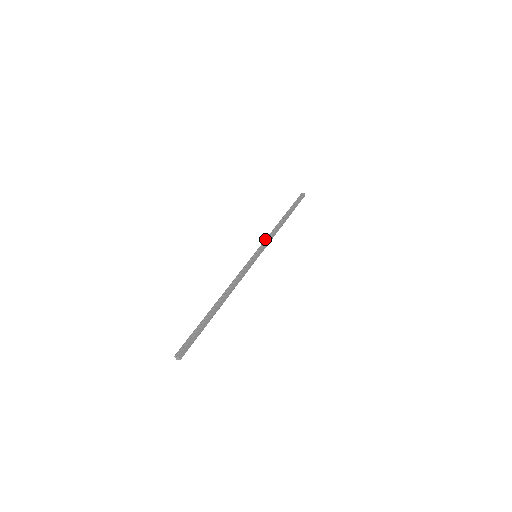
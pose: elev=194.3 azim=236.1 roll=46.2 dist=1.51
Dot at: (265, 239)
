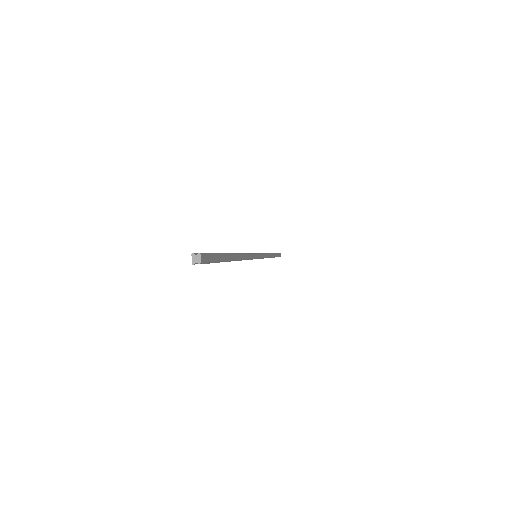
Dot at: occluded
